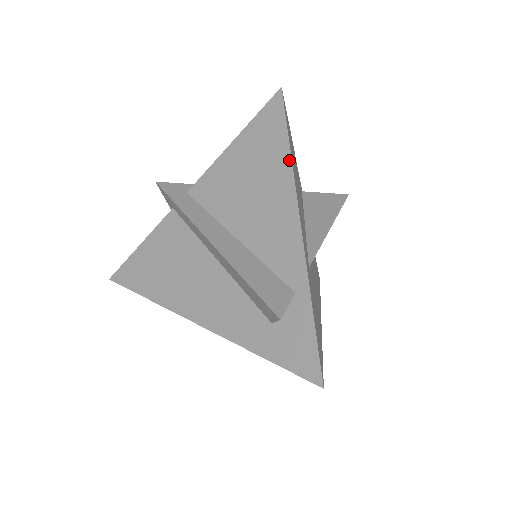
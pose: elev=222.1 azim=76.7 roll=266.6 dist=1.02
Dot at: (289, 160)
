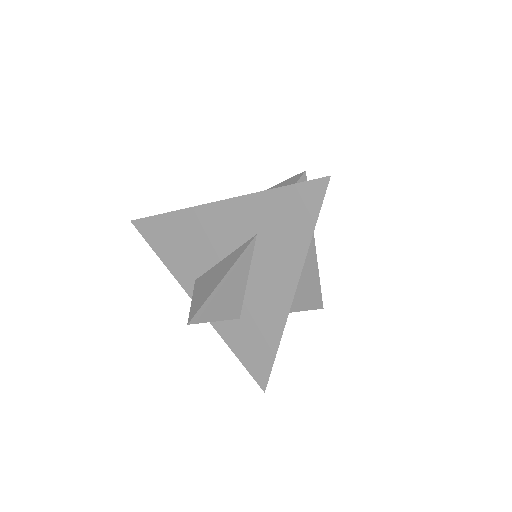
Dot at: occluded
